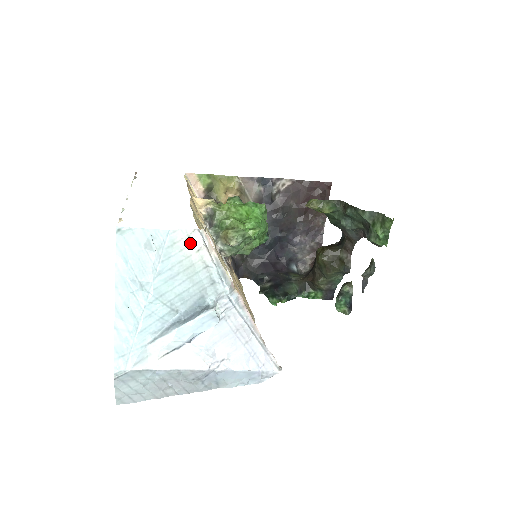
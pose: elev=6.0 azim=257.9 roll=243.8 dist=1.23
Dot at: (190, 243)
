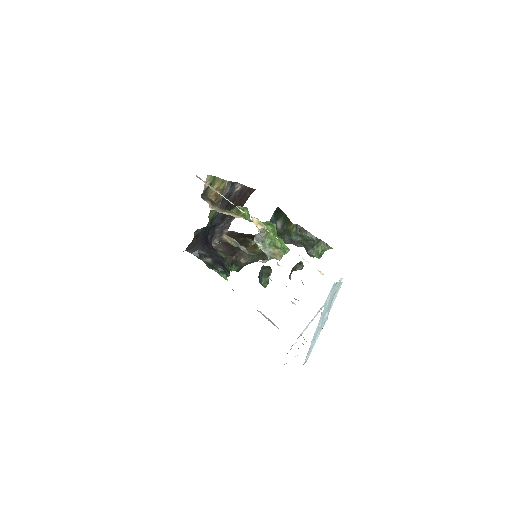
Dot at: occluded
